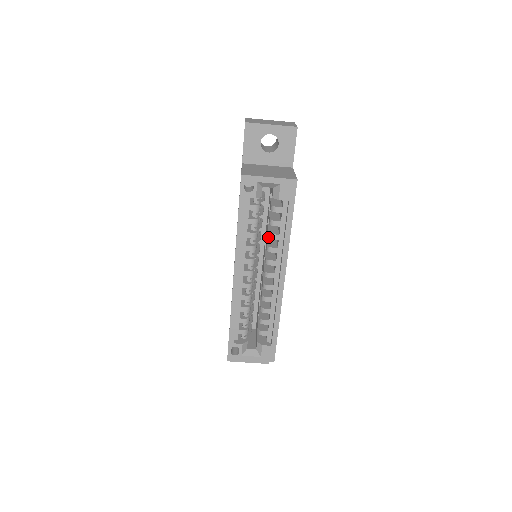
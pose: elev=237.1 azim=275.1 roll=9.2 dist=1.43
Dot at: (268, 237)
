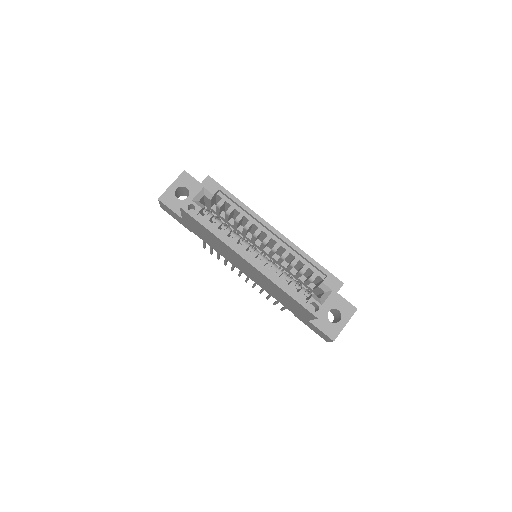
Dot at: (237, 223)
